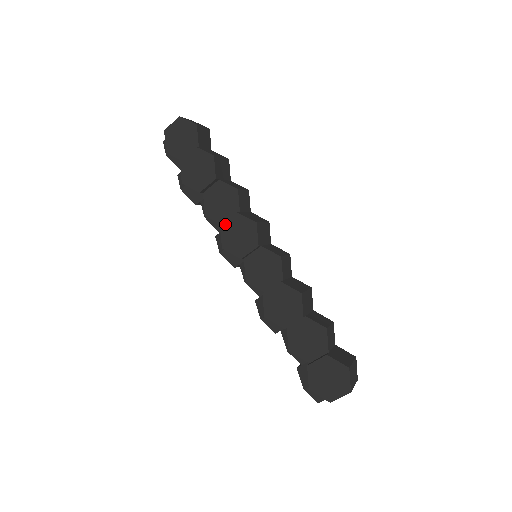
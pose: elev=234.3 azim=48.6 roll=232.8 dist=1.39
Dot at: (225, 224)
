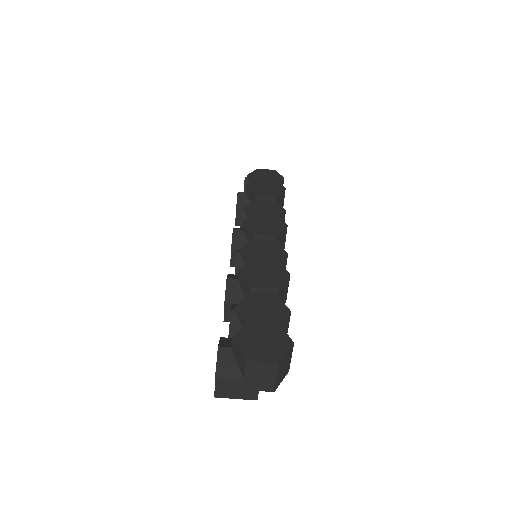
Dot at: (260, 214)
